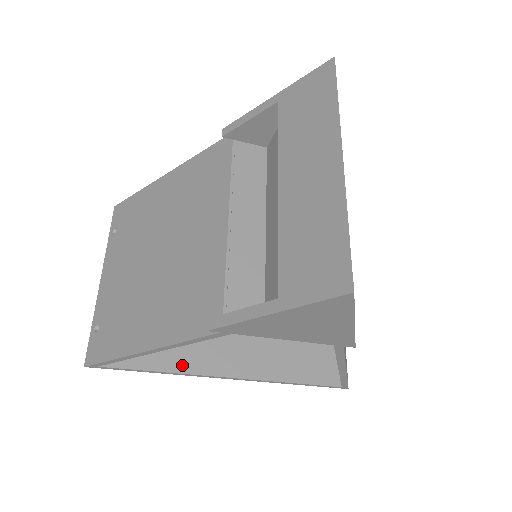
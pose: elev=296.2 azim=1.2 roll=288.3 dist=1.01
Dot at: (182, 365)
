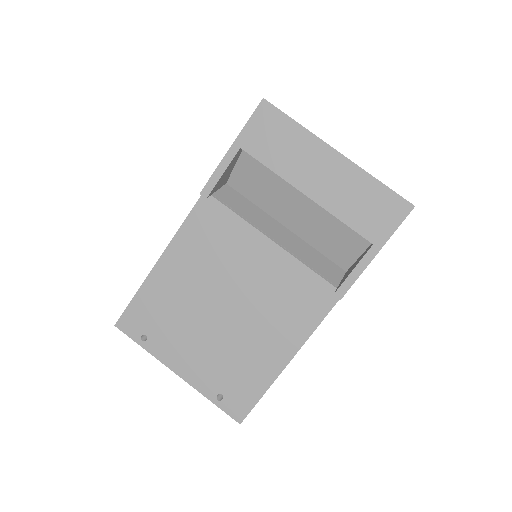
Dot at: occluded
